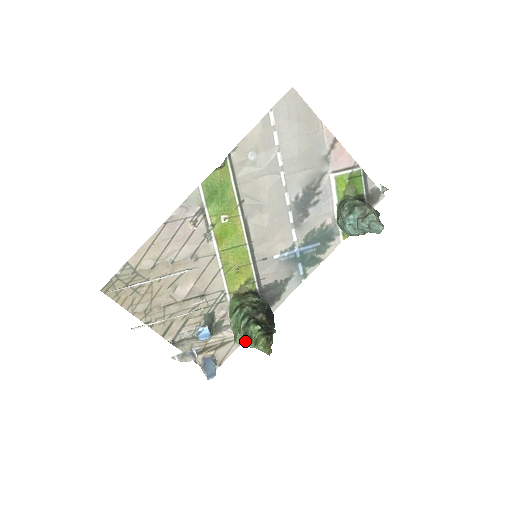
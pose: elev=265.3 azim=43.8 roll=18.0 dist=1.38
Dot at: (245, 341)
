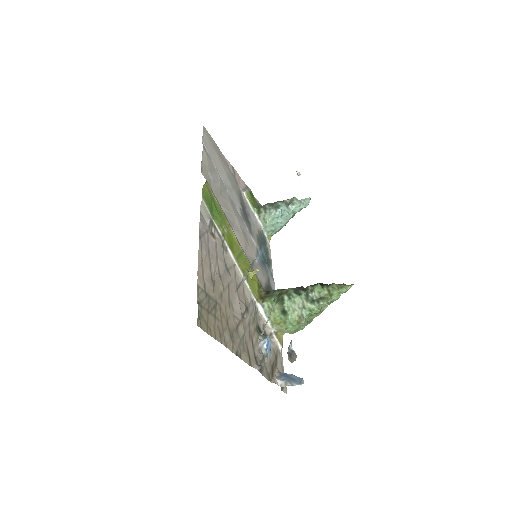
Dot at: (321, 302)
